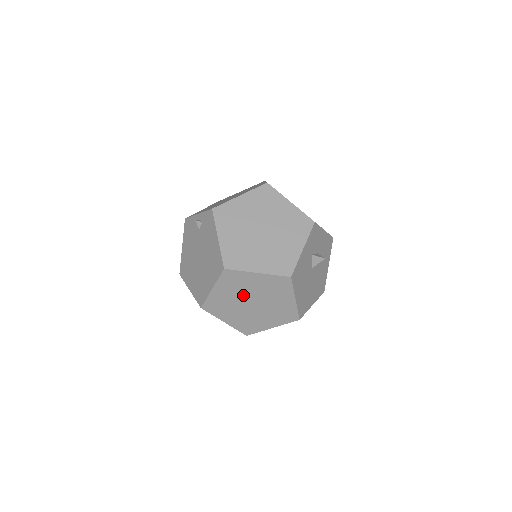
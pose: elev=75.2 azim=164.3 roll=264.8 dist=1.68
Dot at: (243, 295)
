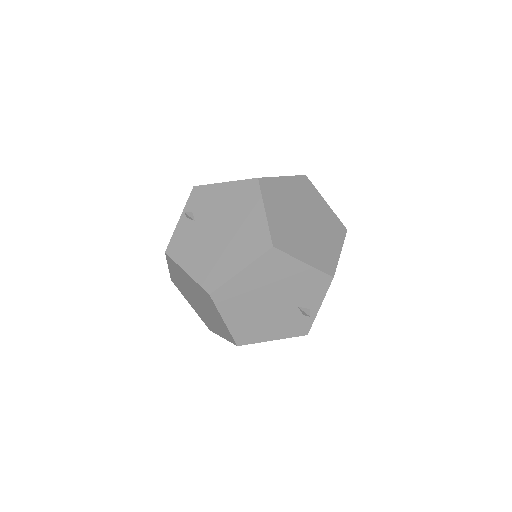
Dot at: (292, 211)
